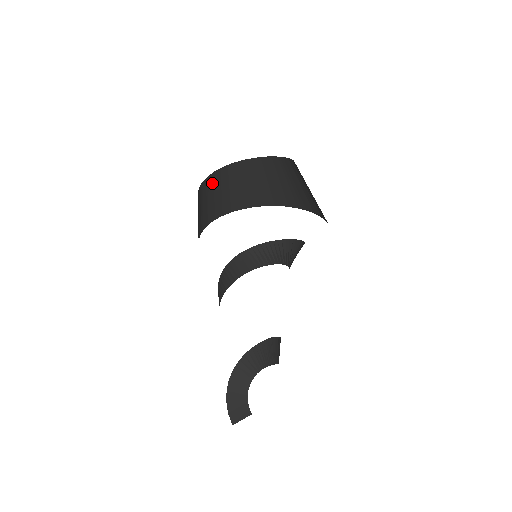
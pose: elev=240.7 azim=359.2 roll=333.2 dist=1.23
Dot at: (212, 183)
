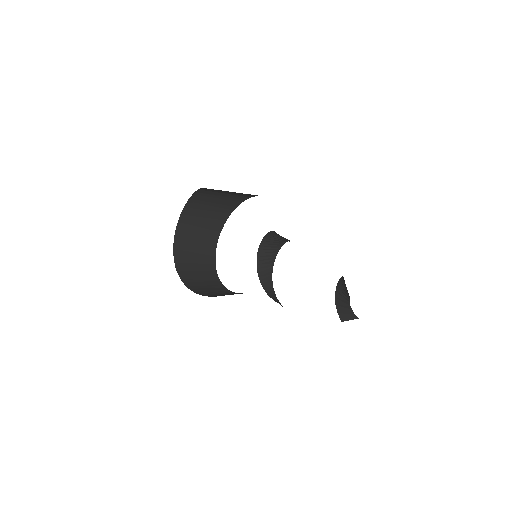
Dot at: (198, 201)
